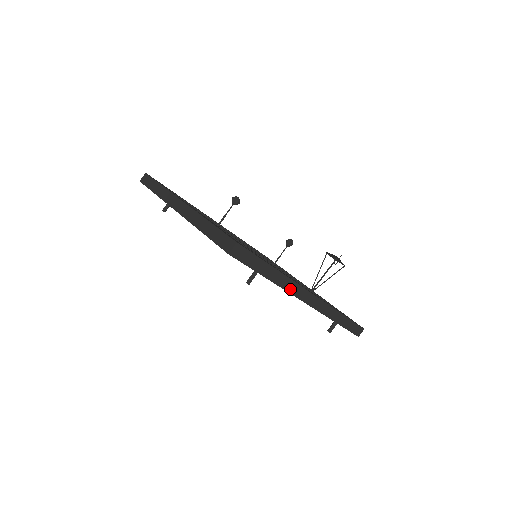
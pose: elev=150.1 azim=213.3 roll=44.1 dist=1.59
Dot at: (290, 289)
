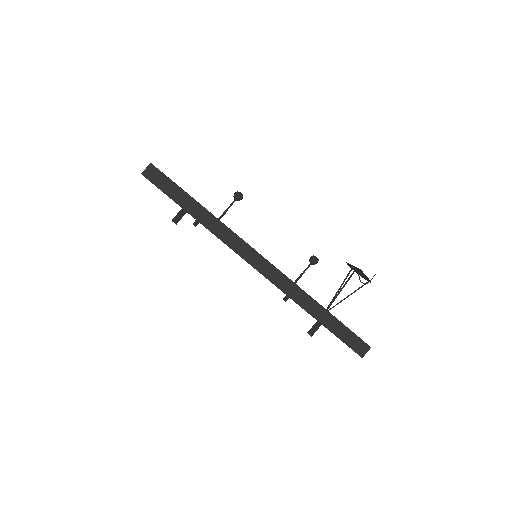
Dot at: (228, 241)
